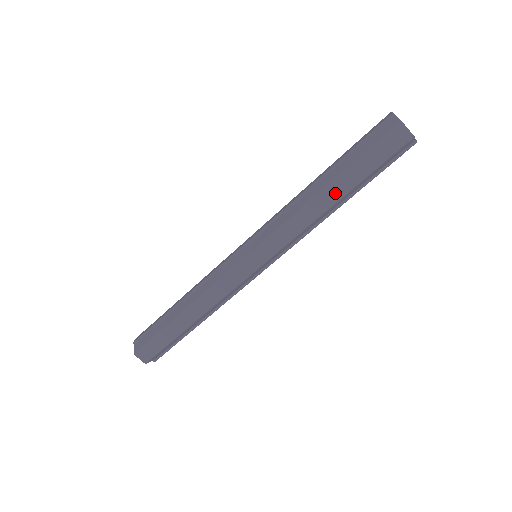
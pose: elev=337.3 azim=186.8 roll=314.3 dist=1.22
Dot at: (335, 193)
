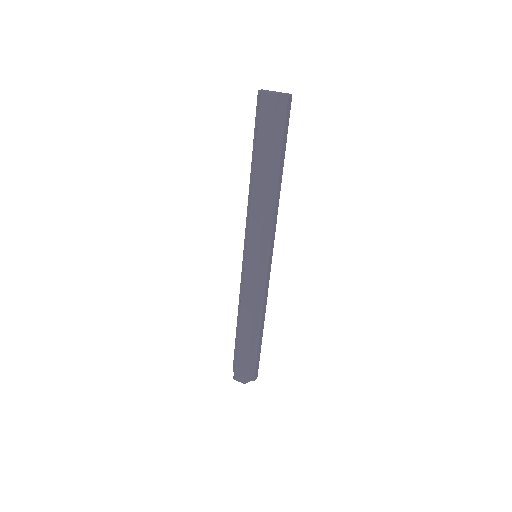
Dot at: (260, 174)
